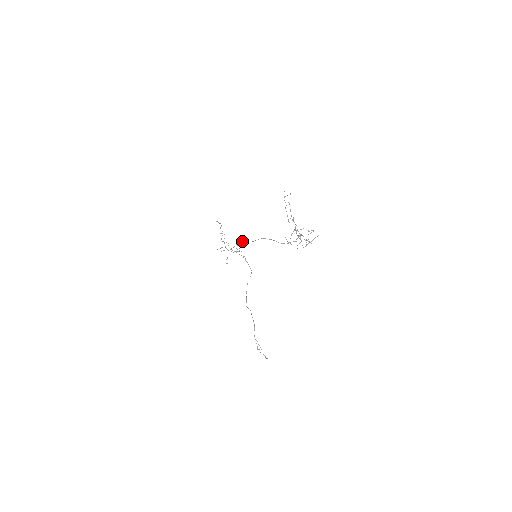
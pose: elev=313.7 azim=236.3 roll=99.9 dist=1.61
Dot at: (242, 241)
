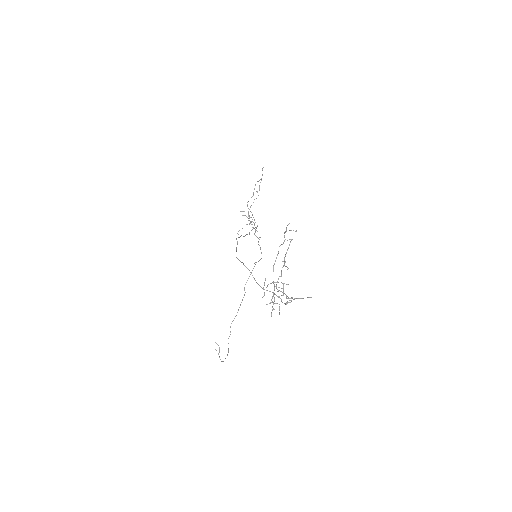
Dot at: (239, 237)
